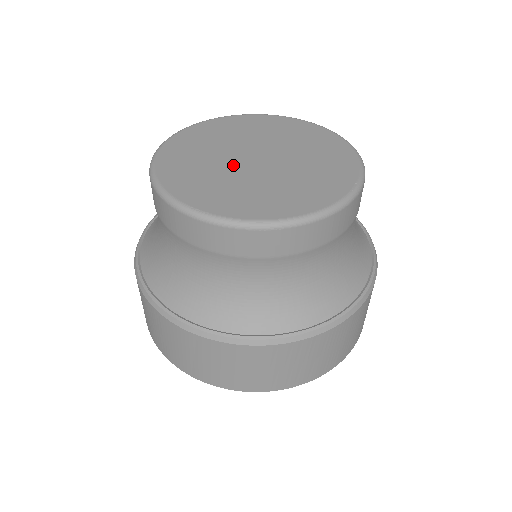
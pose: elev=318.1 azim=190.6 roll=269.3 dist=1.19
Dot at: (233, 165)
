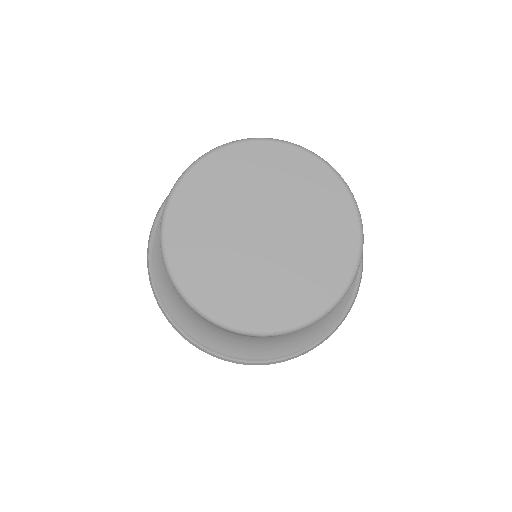
Dot at: (238, 223)
